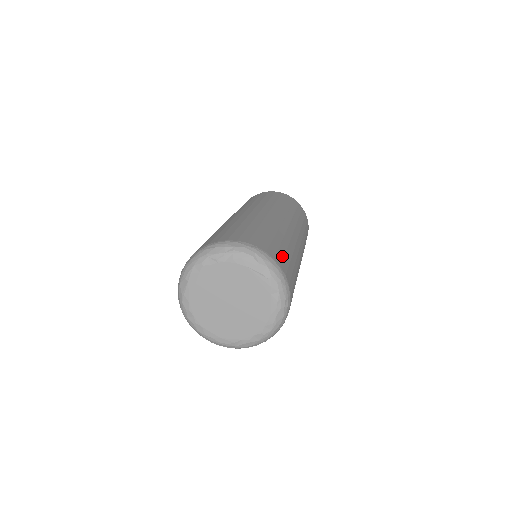
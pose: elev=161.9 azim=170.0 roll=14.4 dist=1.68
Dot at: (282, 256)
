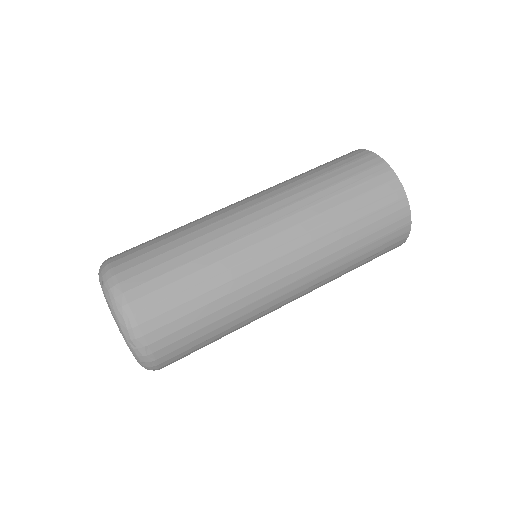
Dot at: occluded
